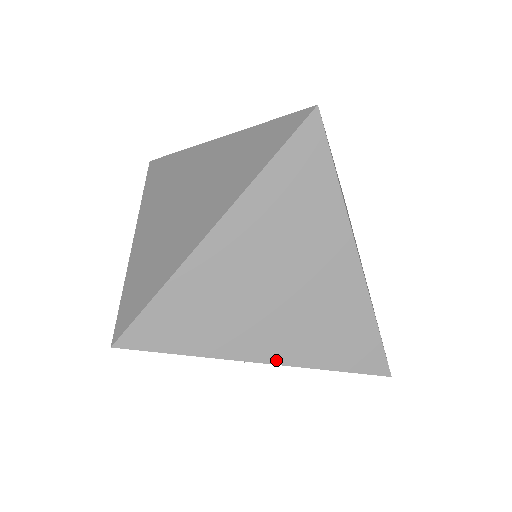
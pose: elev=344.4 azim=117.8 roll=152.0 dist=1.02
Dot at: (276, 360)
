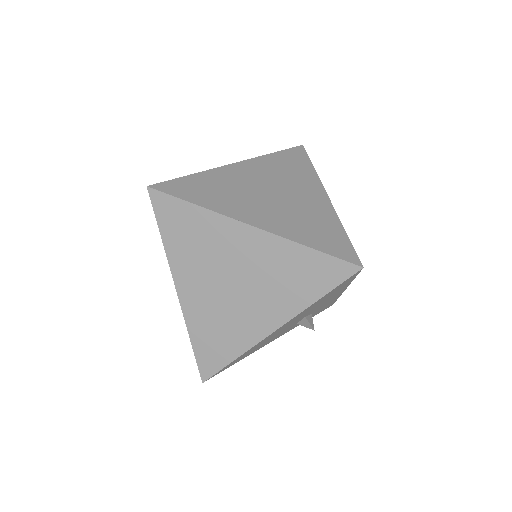
Dot at: (263, 227)
